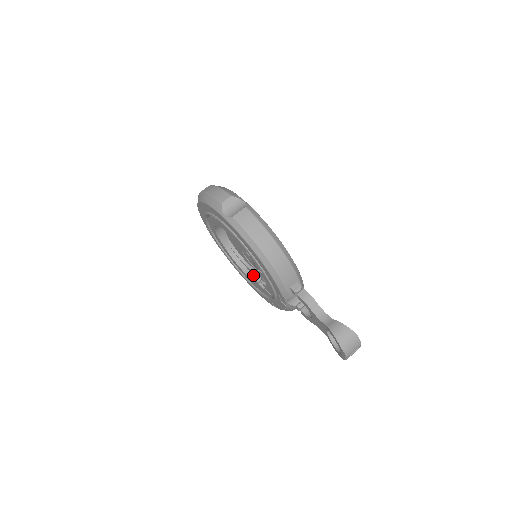
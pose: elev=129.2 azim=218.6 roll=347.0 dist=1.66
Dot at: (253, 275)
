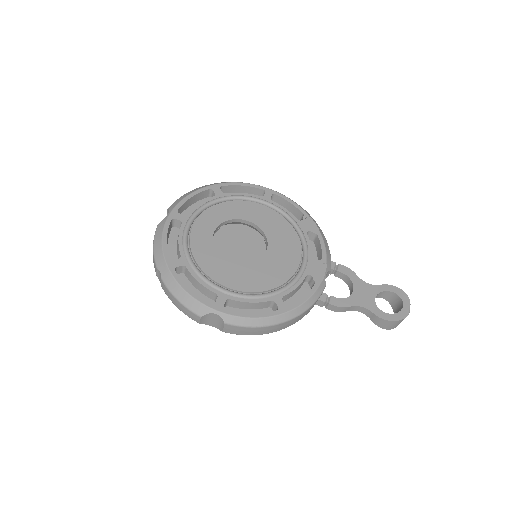
Dot at: occluded
